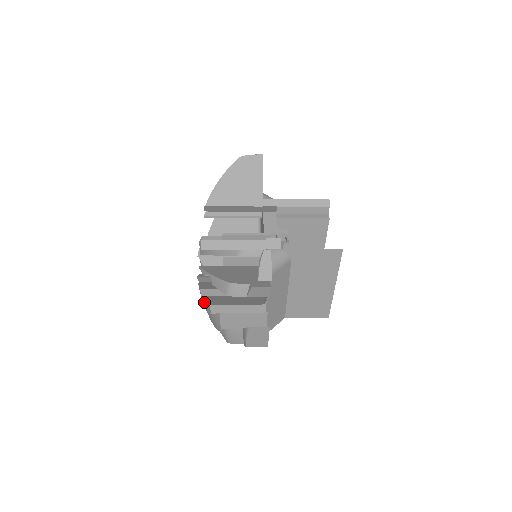
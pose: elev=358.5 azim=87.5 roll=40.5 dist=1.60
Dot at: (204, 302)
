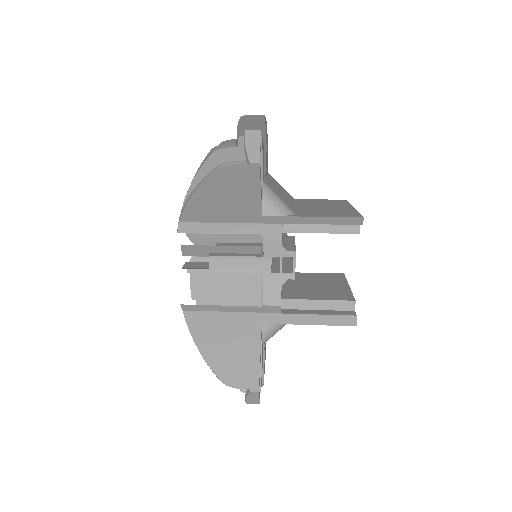
Dot at: occluded
